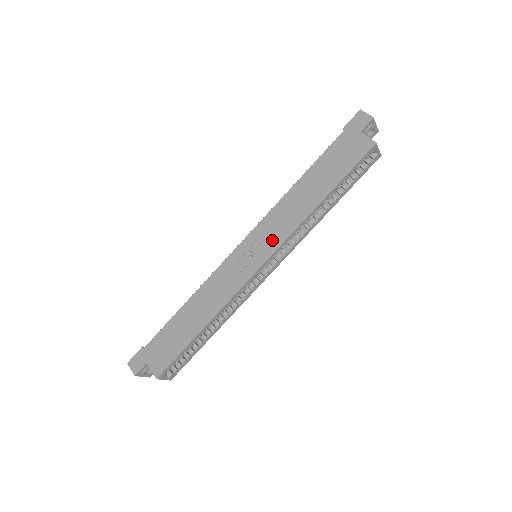
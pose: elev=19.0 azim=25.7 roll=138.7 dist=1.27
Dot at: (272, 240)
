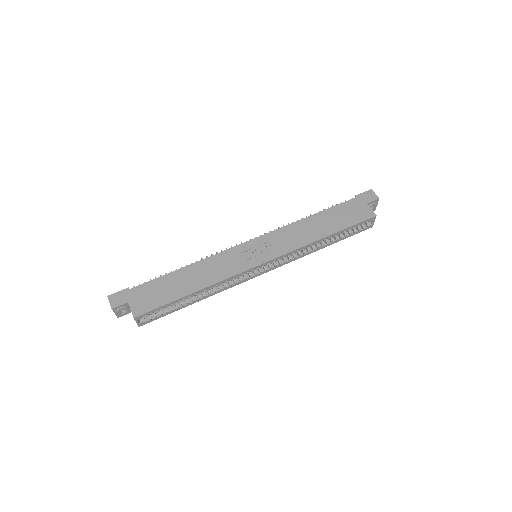
Dot at: (277, 248)
